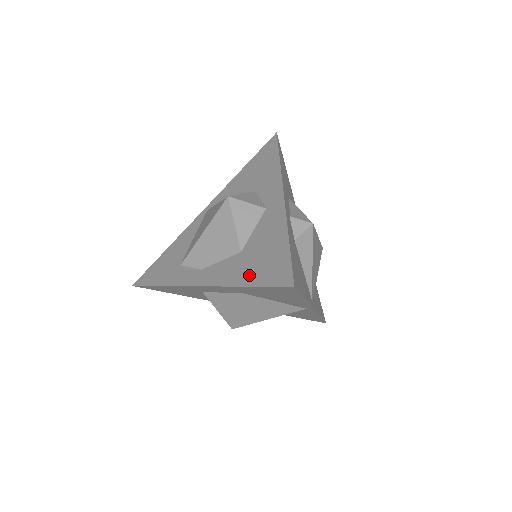
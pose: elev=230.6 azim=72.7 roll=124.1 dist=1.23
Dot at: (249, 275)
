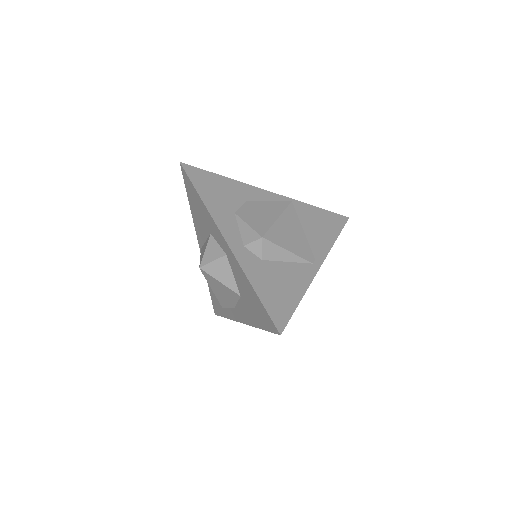
Dot at: (256, 320)
